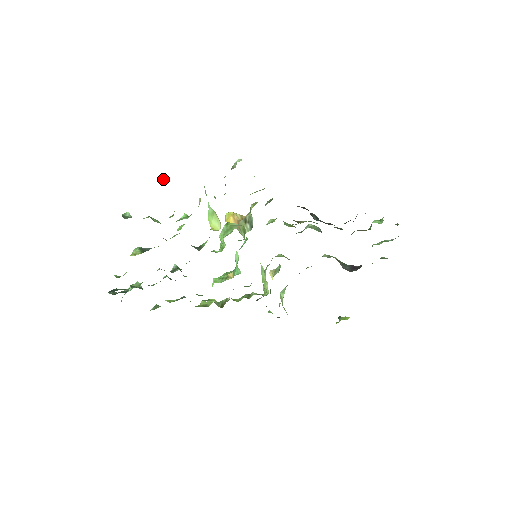
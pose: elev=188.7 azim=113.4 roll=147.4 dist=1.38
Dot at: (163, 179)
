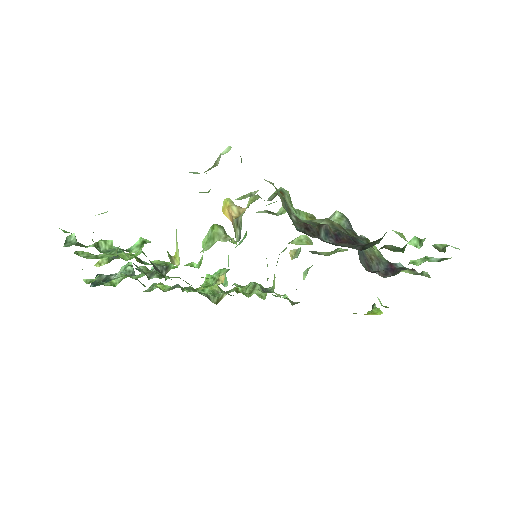
Dot at: occluded
